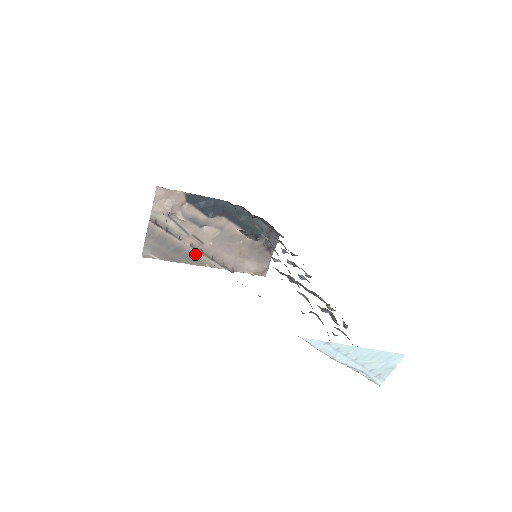
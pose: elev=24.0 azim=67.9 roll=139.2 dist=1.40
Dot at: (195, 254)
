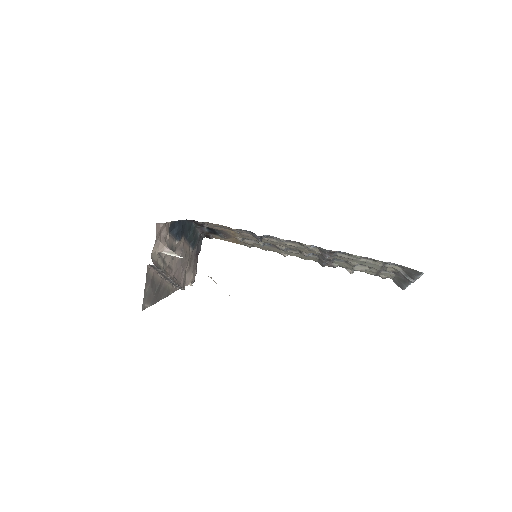
Dot at: (166, 285)
